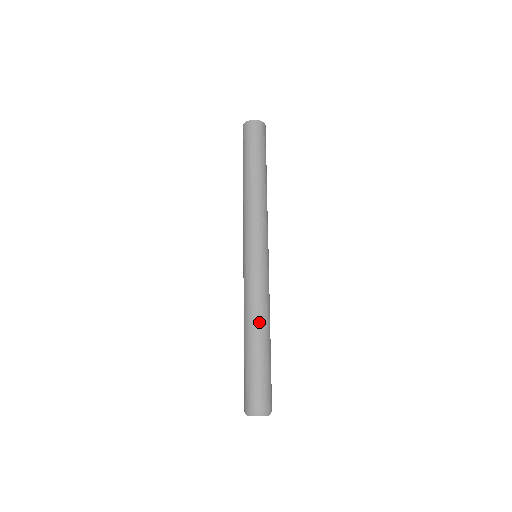
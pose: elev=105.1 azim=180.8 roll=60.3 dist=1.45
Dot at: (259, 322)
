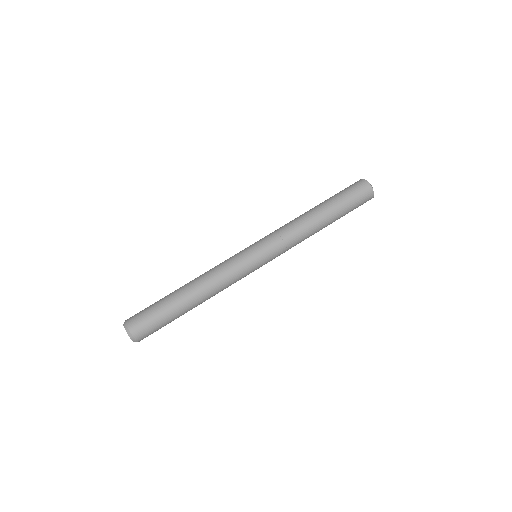
Dot at: (200, 287)
